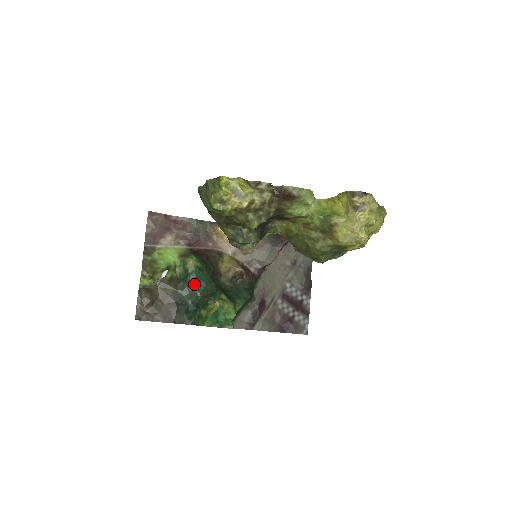
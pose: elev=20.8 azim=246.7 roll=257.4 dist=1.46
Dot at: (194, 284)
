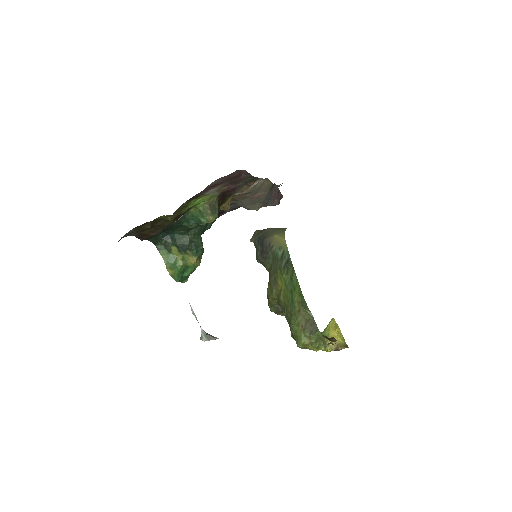
Dot at: (191, 227)
